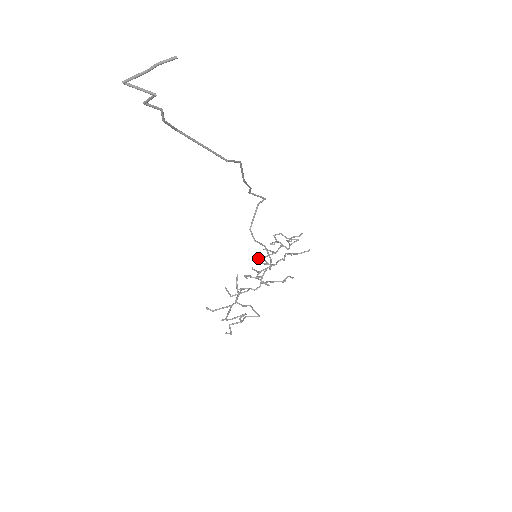
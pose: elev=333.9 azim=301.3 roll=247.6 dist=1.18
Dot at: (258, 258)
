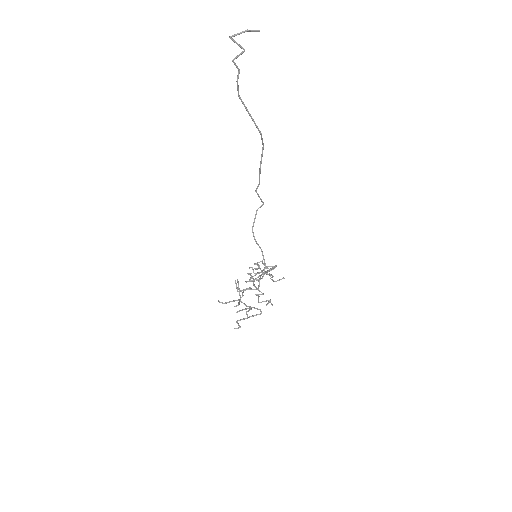
Dot at: (252, 268)
